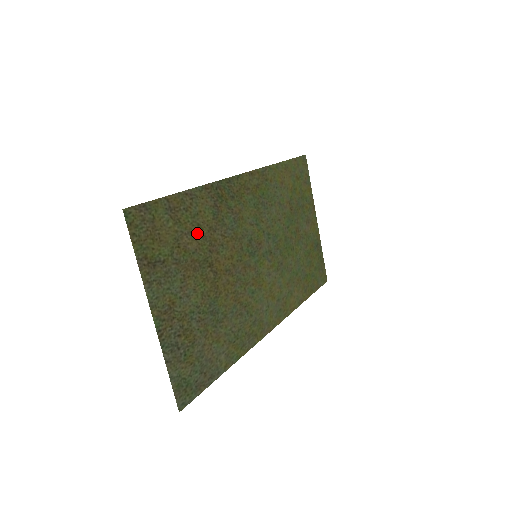
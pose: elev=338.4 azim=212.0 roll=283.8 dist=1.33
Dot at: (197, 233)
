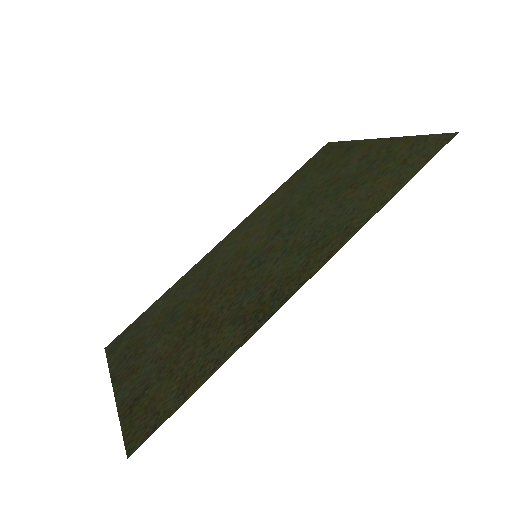
Dot at: (200, 347)
